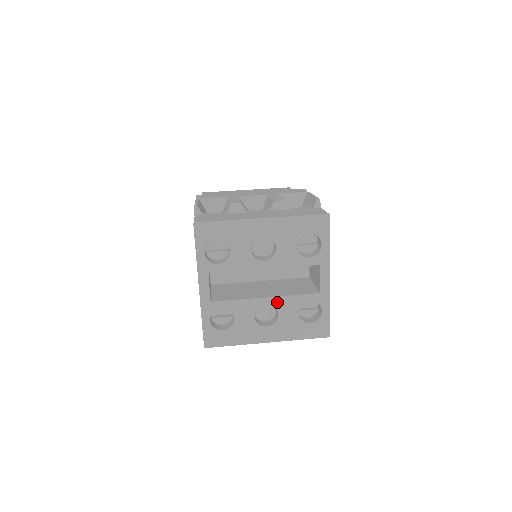
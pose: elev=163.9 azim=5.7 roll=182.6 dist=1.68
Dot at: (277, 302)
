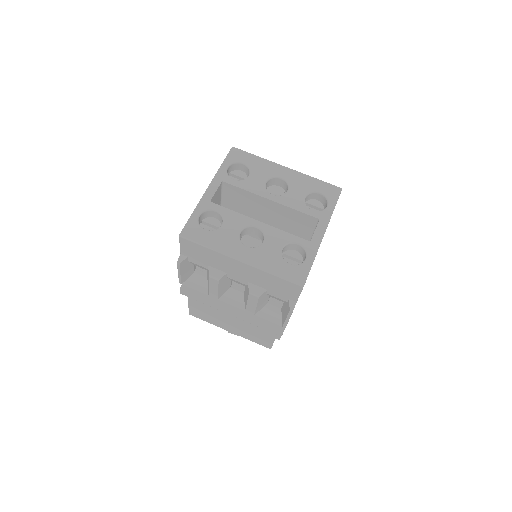
Dot at: (267, 230)
